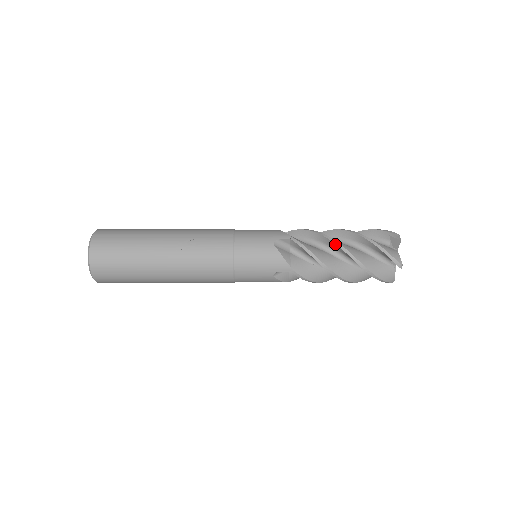
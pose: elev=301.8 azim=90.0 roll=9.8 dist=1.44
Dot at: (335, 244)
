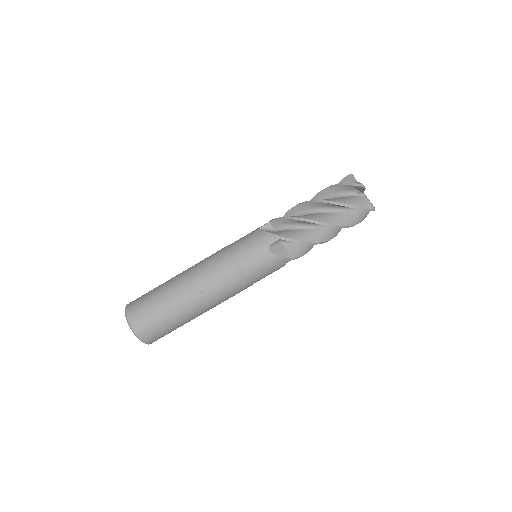
Dot at: occluded
